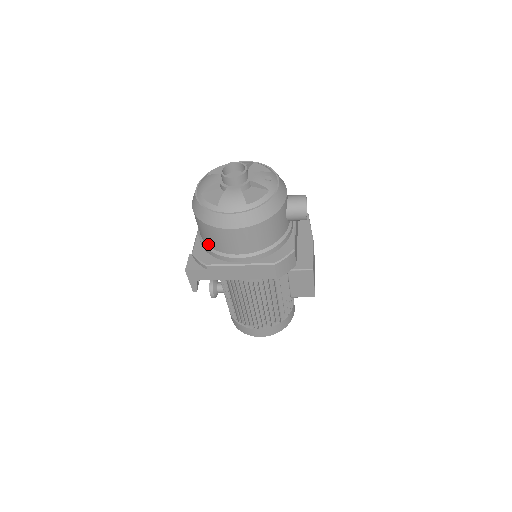
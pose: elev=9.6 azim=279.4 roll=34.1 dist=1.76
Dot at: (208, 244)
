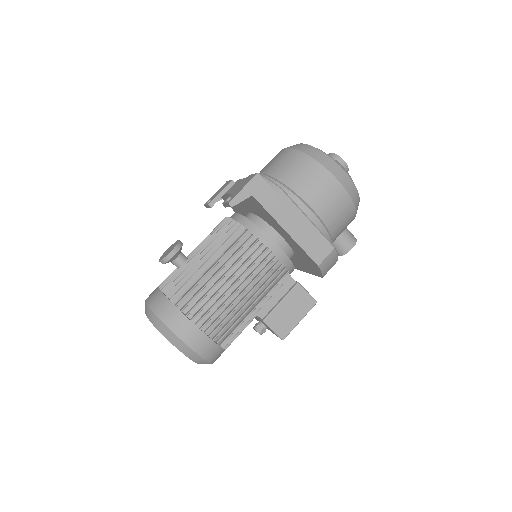
Dot at: (286, 181)
